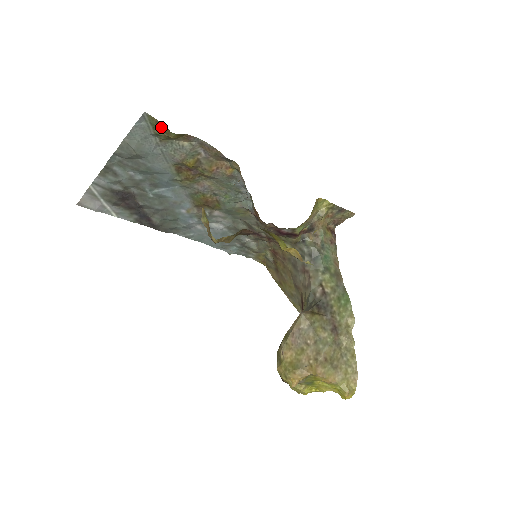
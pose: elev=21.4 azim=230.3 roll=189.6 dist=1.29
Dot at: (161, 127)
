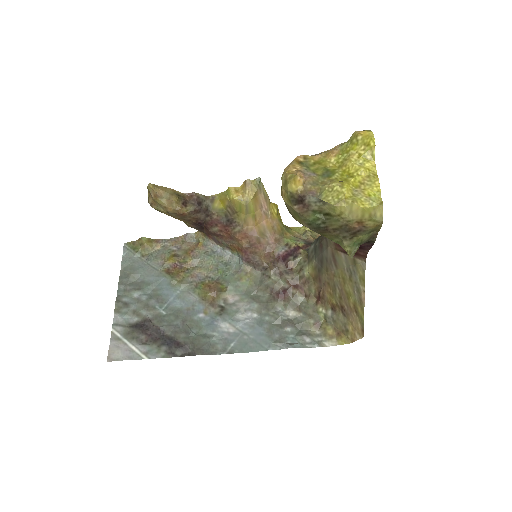
Dot at: (137, 245)
